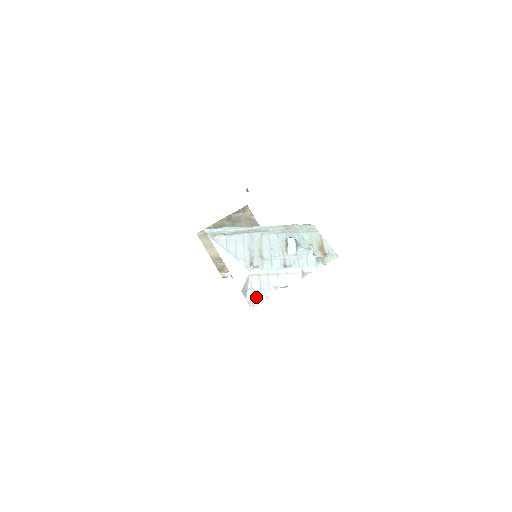
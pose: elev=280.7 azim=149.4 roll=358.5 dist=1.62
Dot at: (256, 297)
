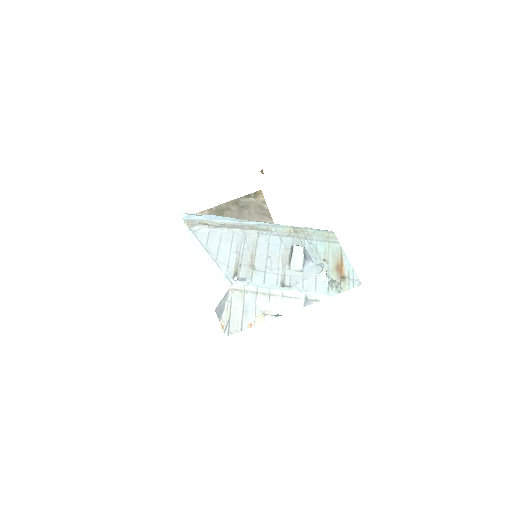
Dot at: (234, 321)
